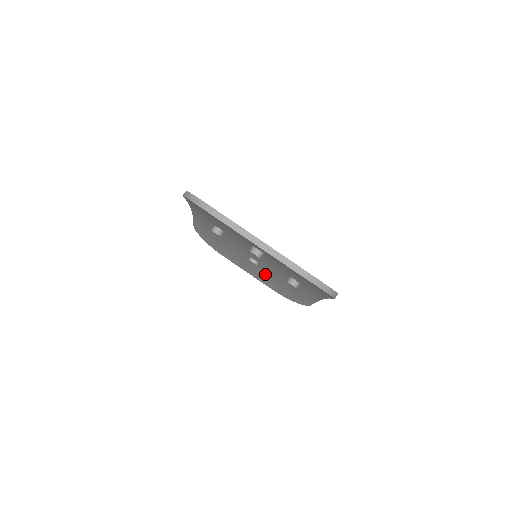
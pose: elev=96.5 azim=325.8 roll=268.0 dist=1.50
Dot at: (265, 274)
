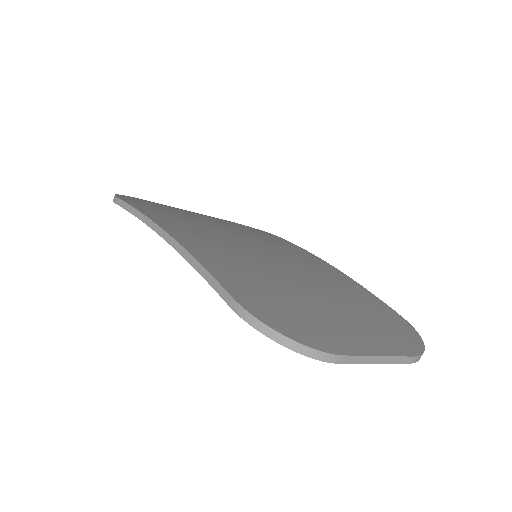
Dot at: occluded
